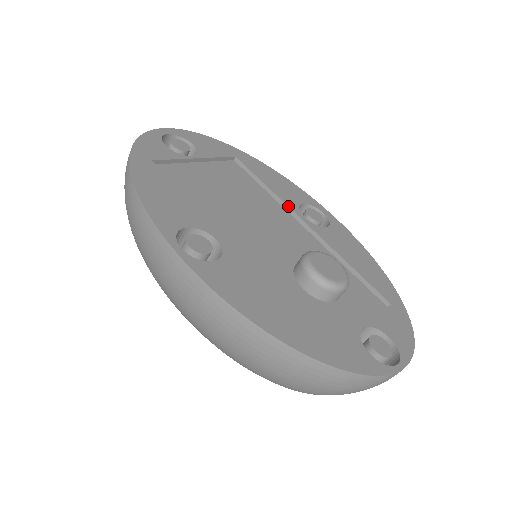
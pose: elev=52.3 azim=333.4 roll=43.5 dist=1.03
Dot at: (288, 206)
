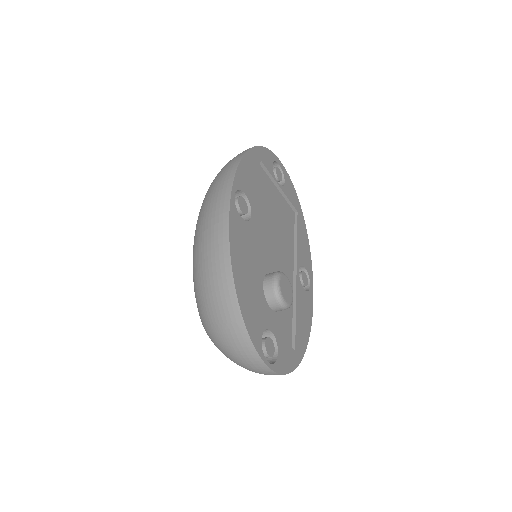
Dot at: (297, 257)
